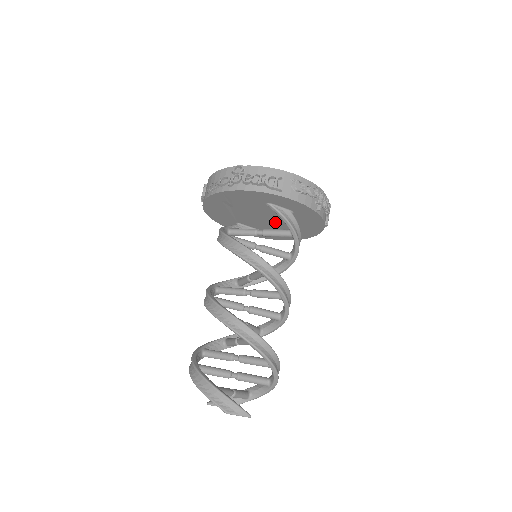
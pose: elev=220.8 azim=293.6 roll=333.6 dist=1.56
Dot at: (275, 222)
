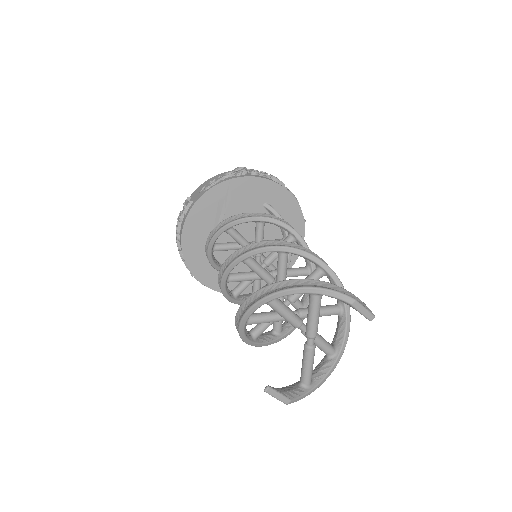
Dot at: occluded
